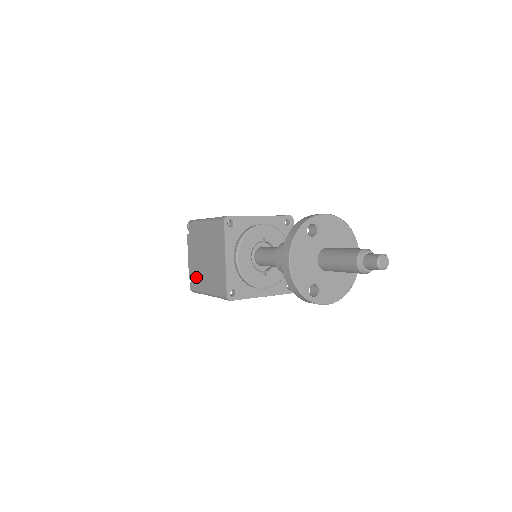
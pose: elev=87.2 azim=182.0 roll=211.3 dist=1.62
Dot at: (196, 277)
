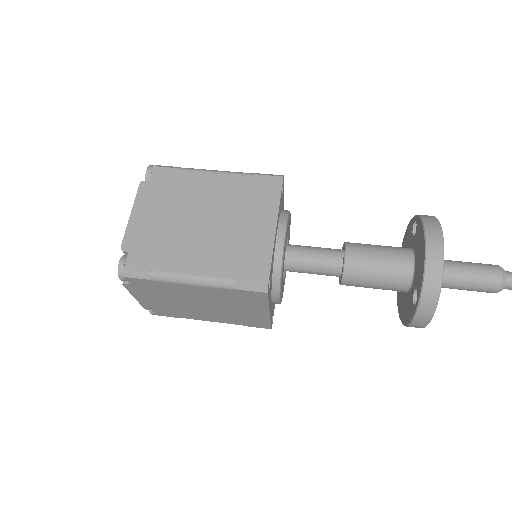
Dot at: (154, 248)
